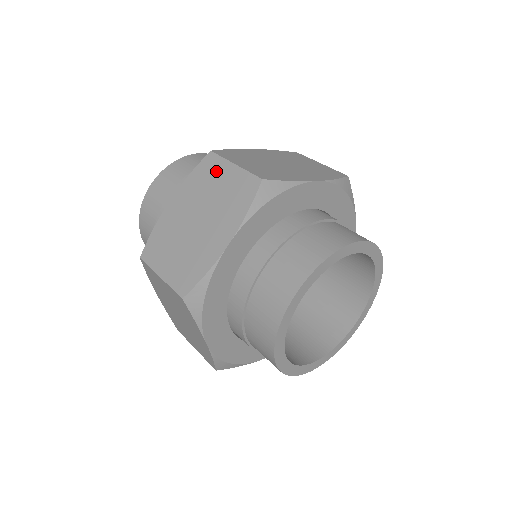
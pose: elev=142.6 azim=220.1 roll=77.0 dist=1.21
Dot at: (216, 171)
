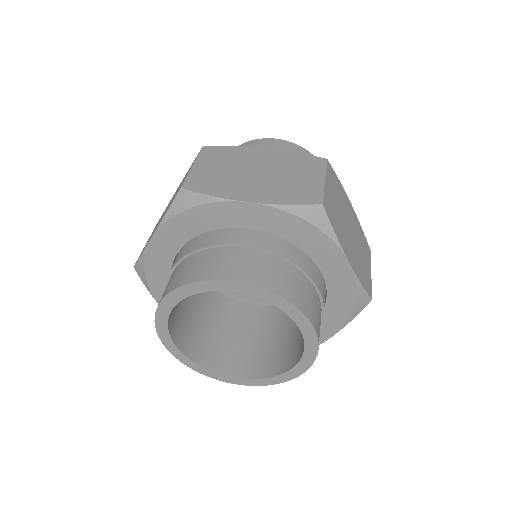
Dot at: occluded
